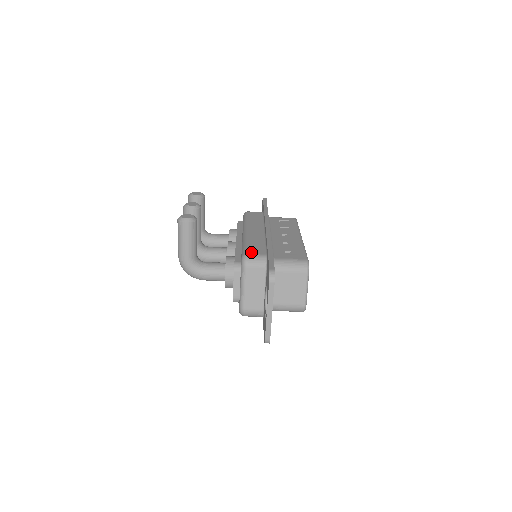
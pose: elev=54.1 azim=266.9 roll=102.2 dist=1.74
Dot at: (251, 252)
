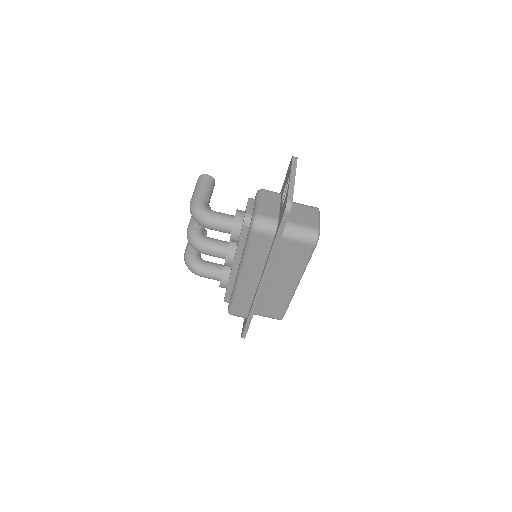
Dot at: occluded
